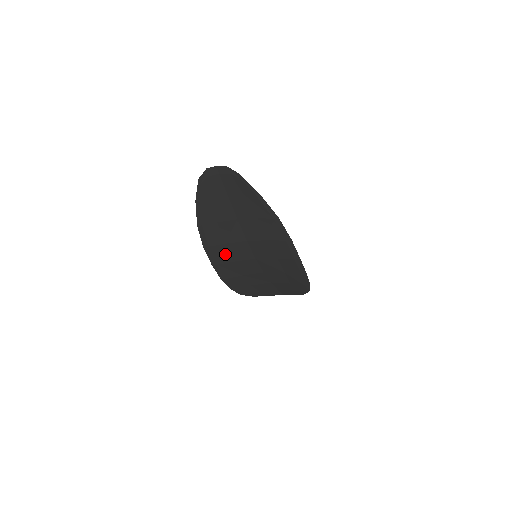
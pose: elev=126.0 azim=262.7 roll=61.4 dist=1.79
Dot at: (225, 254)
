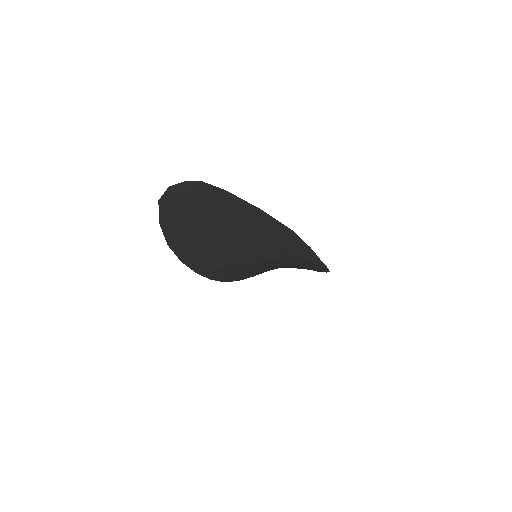
Dot at: (213, 263)
